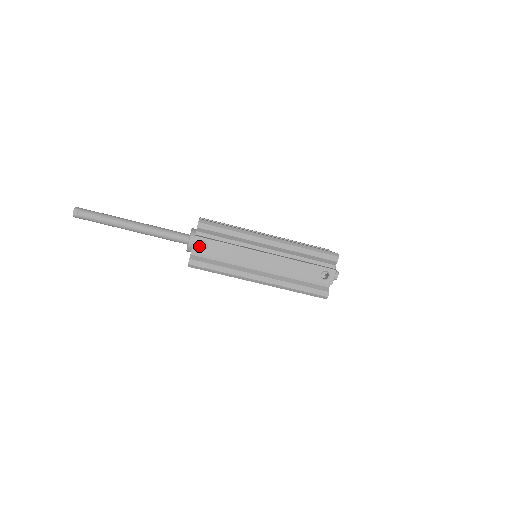
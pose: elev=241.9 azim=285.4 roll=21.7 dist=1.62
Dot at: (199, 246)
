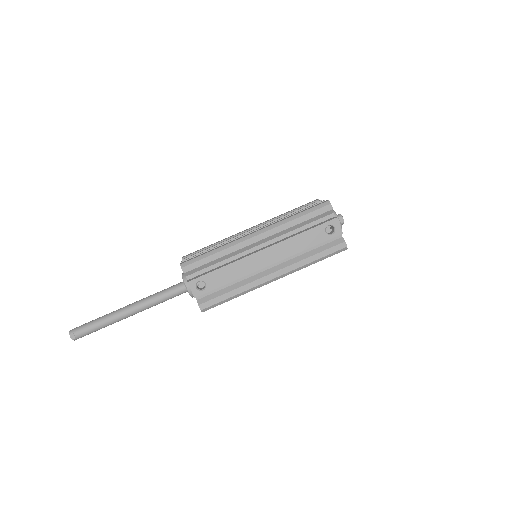
Dot at: (198, 287)
